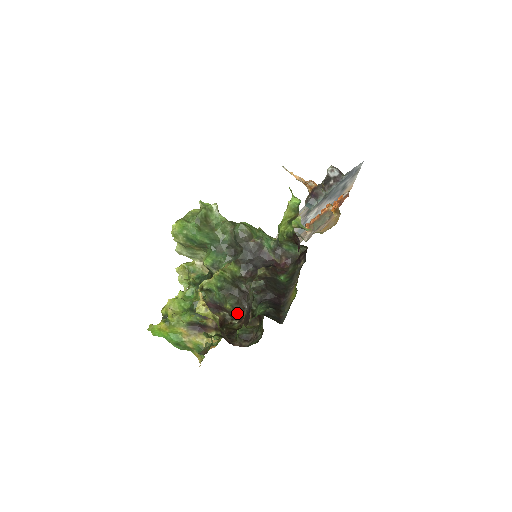
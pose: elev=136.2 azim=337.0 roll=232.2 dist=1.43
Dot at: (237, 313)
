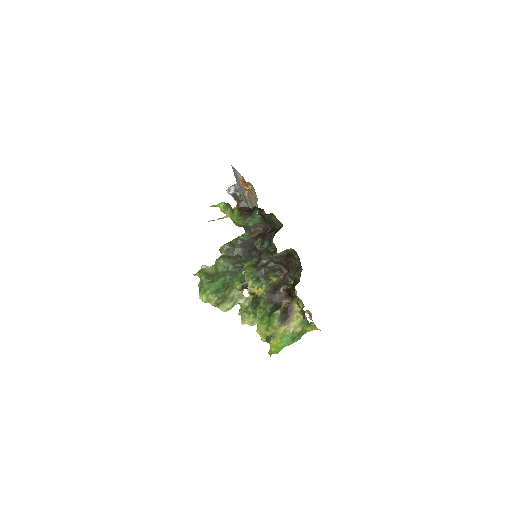
Dot at: (284, 278)
